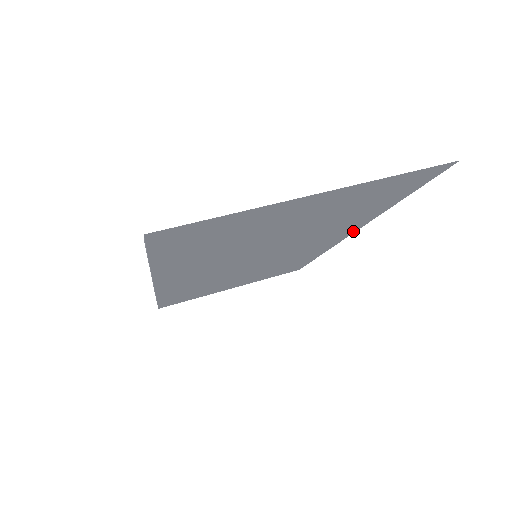
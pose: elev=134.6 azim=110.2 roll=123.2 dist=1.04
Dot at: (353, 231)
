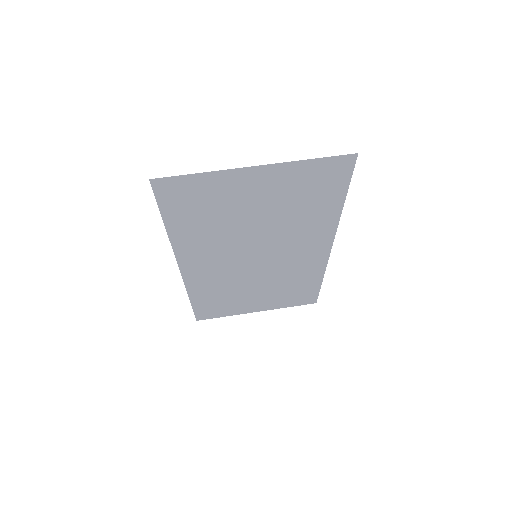
Dot at: (331, 241)
